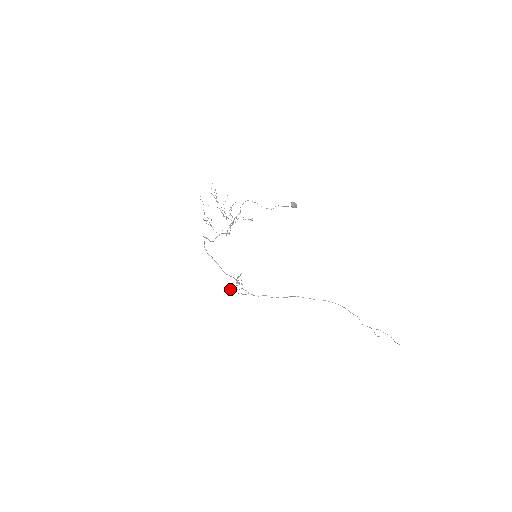
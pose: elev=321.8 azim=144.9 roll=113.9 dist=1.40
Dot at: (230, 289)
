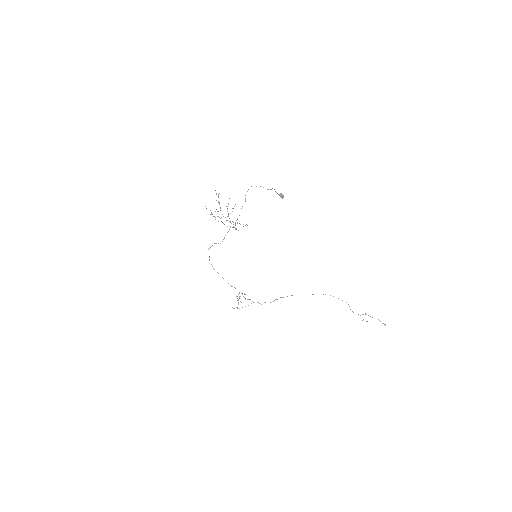
Dot at: (233, 308)
